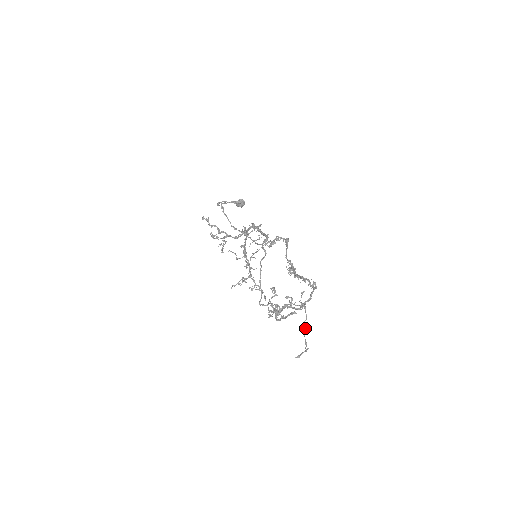
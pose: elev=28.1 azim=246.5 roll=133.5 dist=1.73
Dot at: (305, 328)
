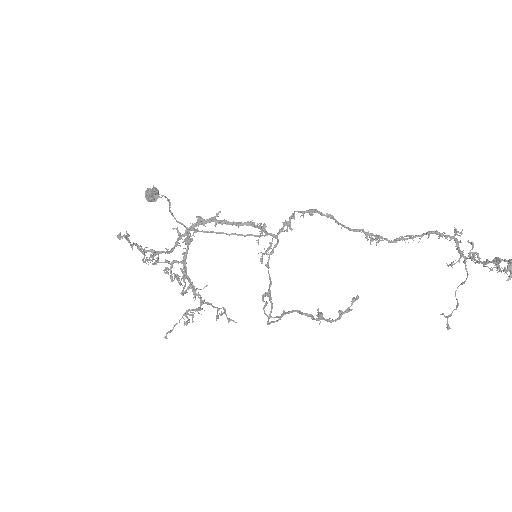
Dot at: (457, 288)
